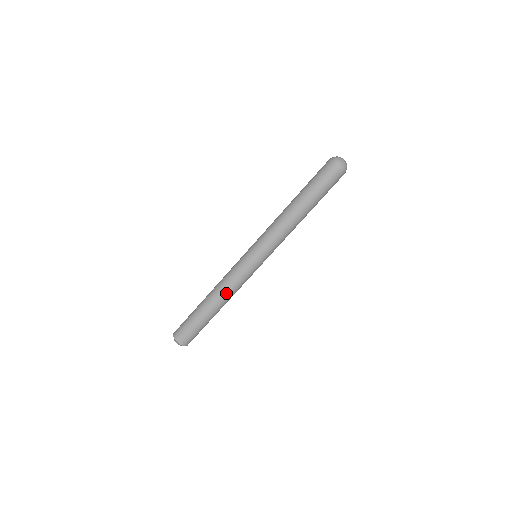
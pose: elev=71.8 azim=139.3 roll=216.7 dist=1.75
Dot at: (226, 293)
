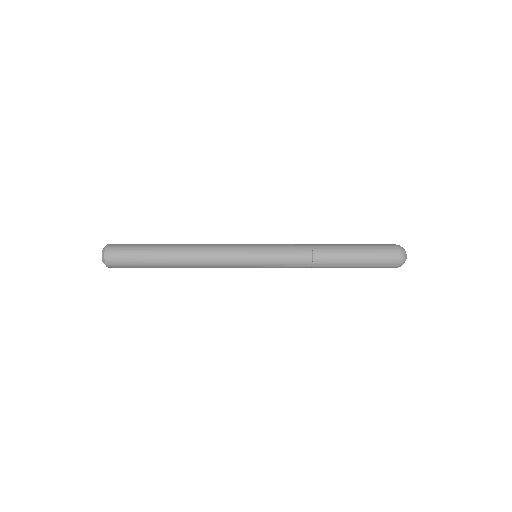
Dot at: (199, 264)
